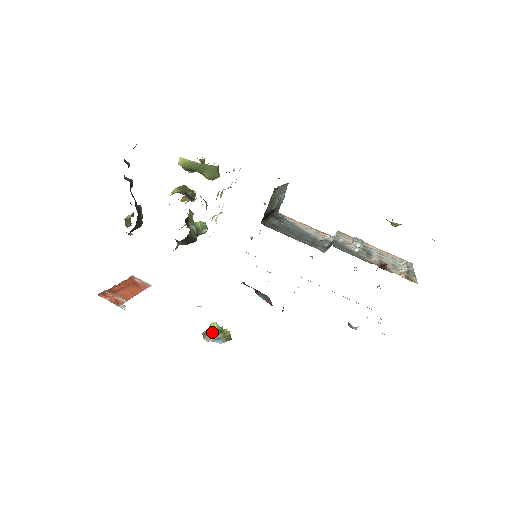
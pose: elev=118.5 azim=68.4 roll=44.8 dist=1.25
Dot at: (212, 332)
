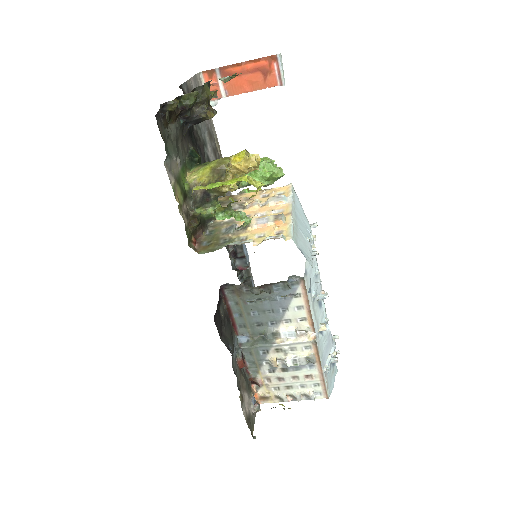
Dot at: occluded
